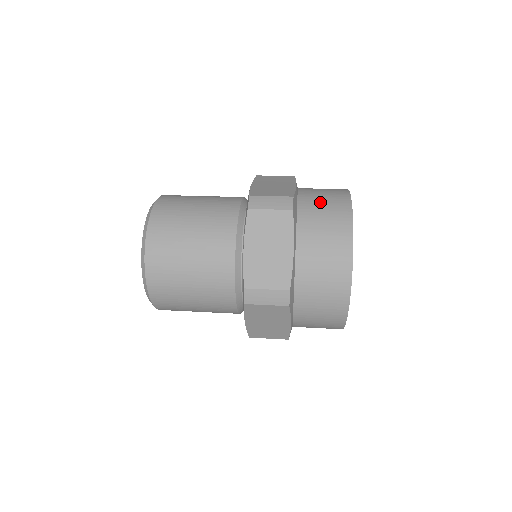
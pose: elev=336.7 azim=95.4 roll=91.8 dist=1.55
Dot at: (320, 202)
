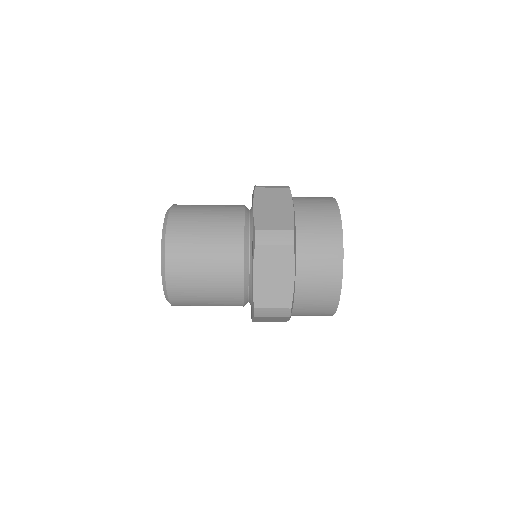
Dot at: occluded
